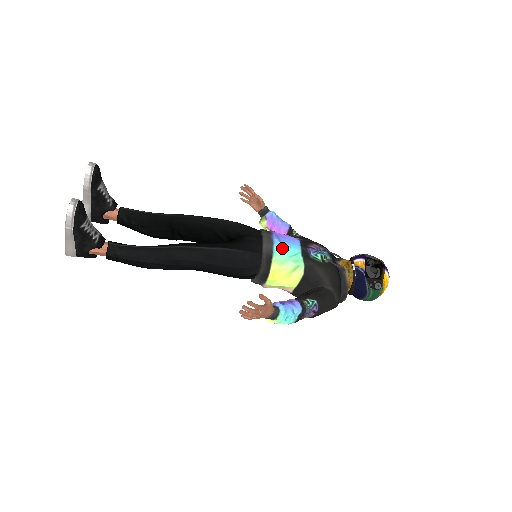
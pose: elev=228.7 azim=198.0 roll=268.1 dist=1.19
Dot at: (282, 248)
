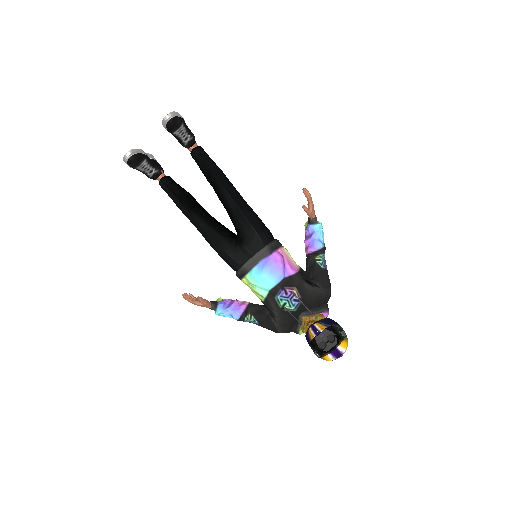
Dot at: (257, 276)
